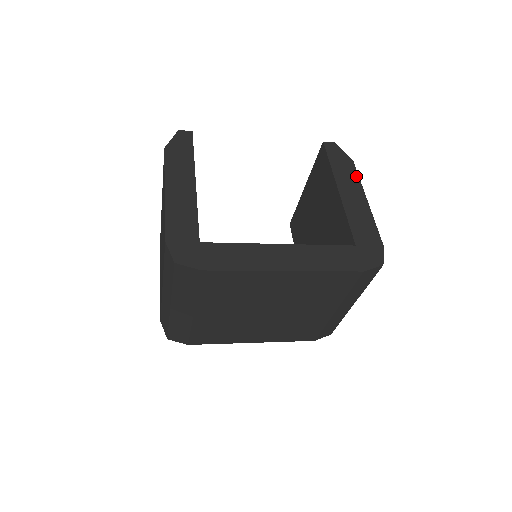
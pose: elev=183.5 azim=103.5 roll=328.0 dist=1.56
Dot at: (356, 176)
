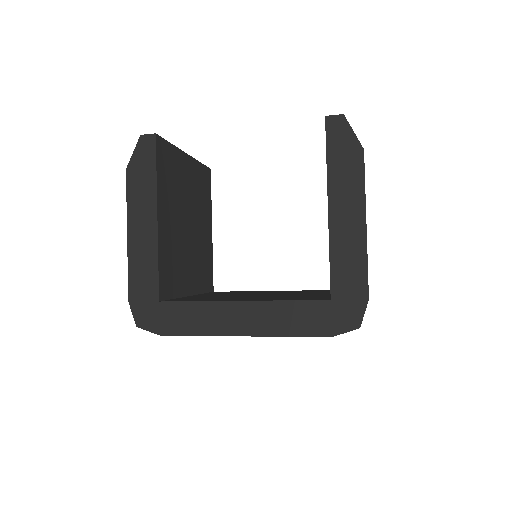
Dot at: (360, 179)
